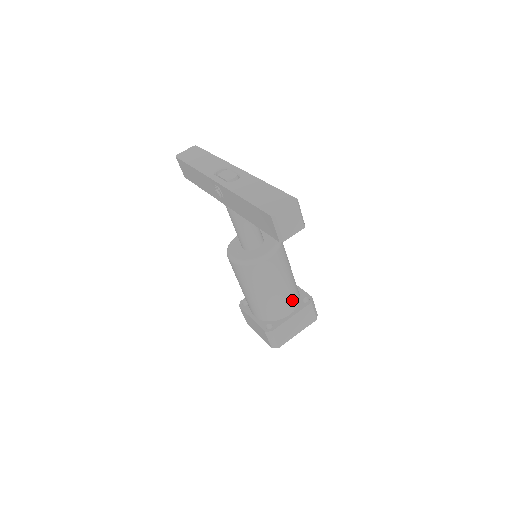
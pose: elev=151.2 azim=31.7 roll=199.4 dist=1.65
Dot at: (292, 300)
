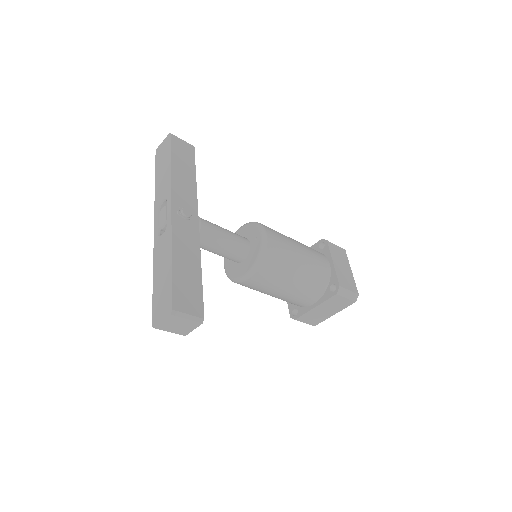
Dot at: (310, 294)
